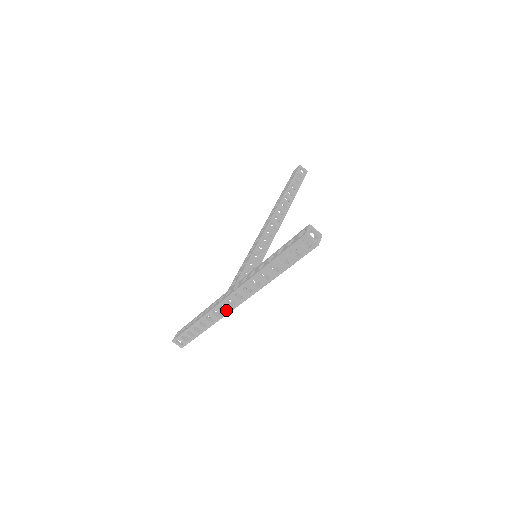
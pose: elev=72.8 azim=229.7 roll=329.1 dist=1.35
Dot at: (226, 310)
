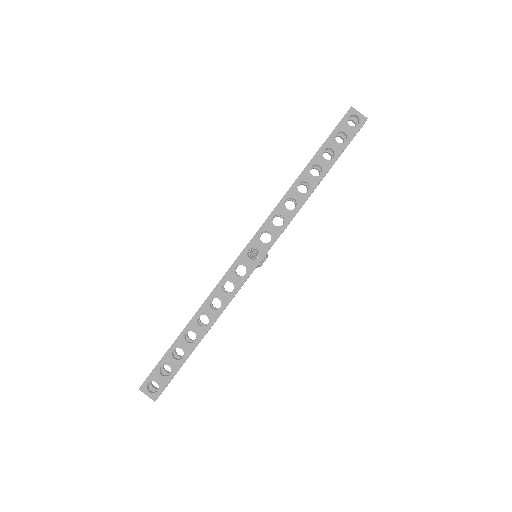
Dot at: occluded
